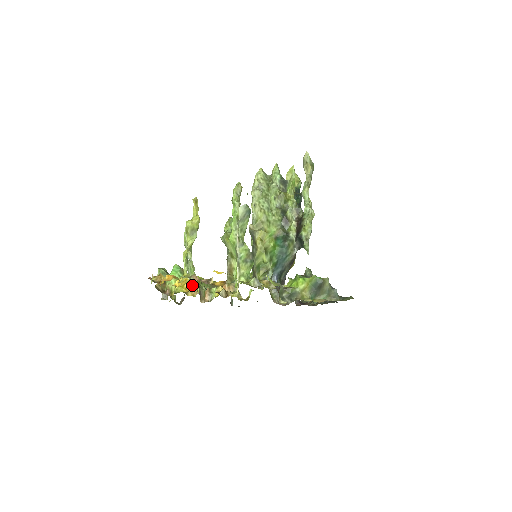
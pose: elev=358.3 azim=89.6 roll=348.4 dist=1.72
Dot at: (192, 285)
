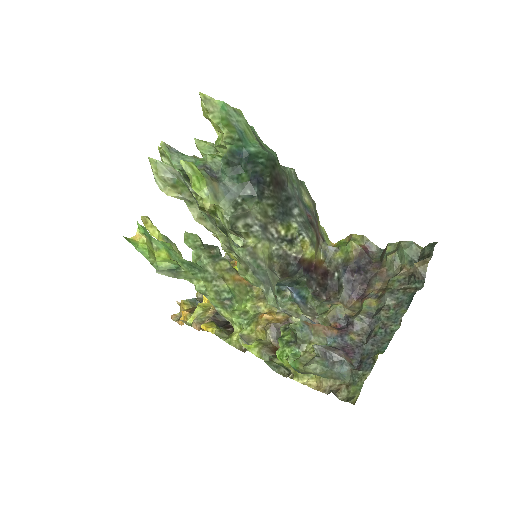
Dot at: occluded
